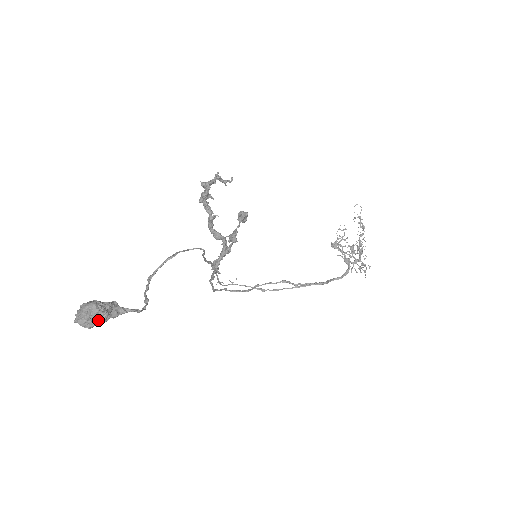
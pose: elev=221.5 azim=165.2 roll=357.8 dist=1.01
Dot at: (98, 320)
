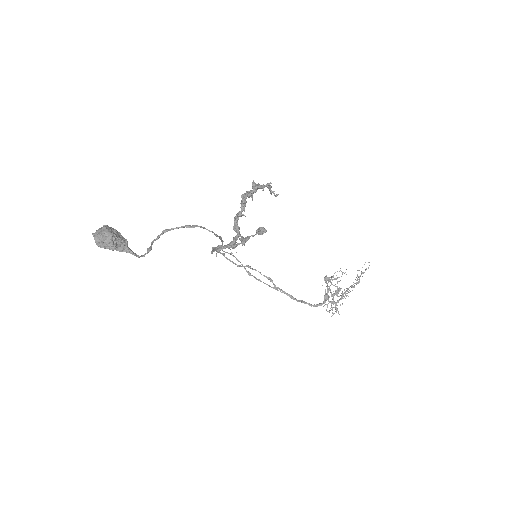
Dot at: (107, 247)
